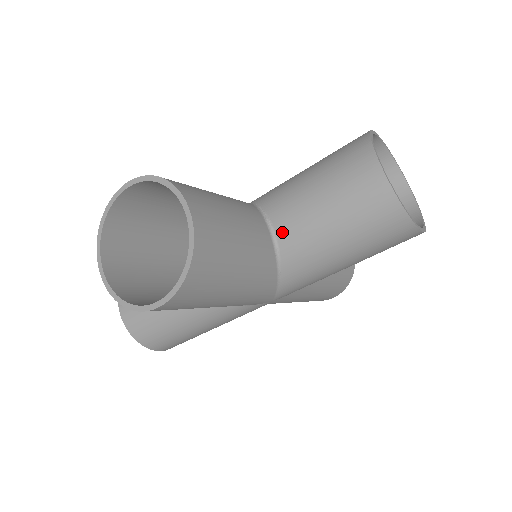
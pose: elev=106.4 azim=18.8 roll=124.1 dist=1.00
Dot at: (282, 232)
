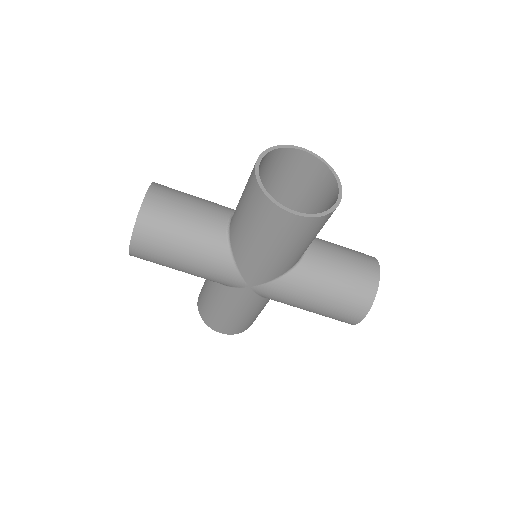
Dot at: (231, 223)
